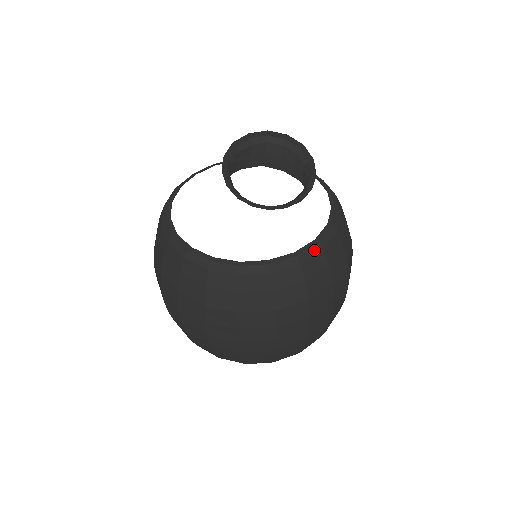
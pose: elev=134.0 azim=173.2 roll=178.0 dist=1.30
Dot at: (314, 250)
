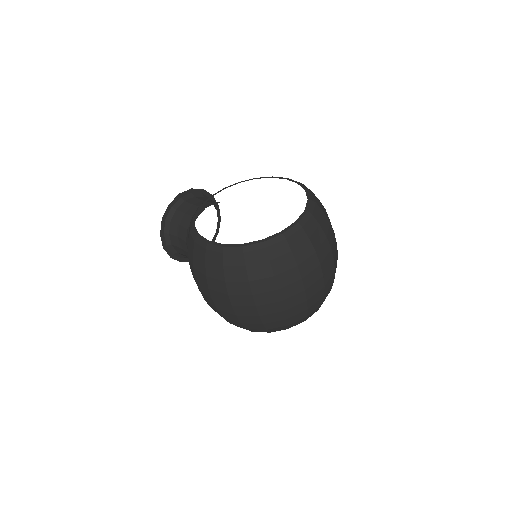
Dot at: (311, 194)
